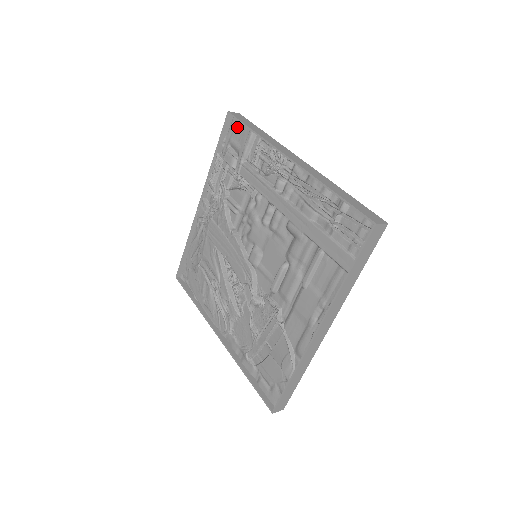
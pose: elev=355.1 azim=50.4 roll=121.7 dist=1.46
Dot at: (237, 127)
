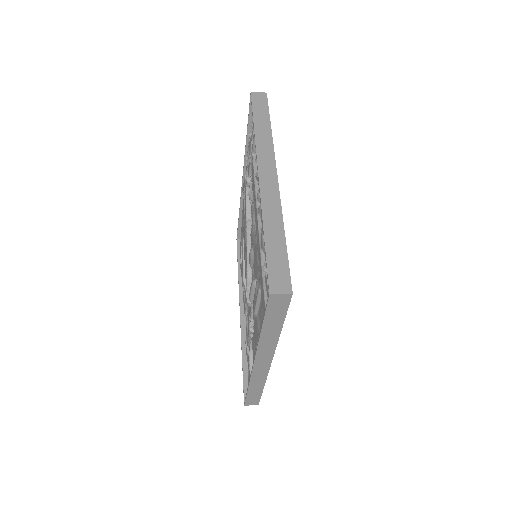
Dot at: occluded
